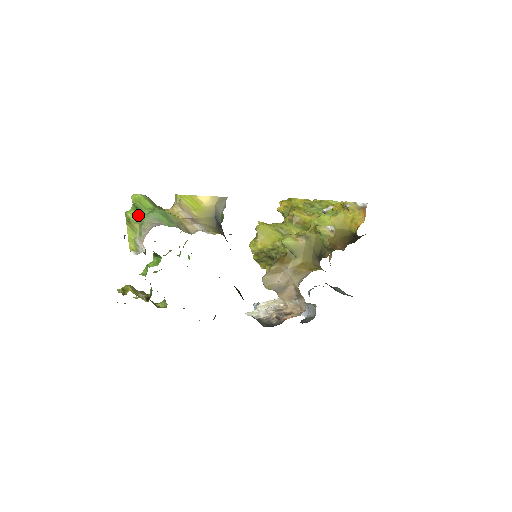
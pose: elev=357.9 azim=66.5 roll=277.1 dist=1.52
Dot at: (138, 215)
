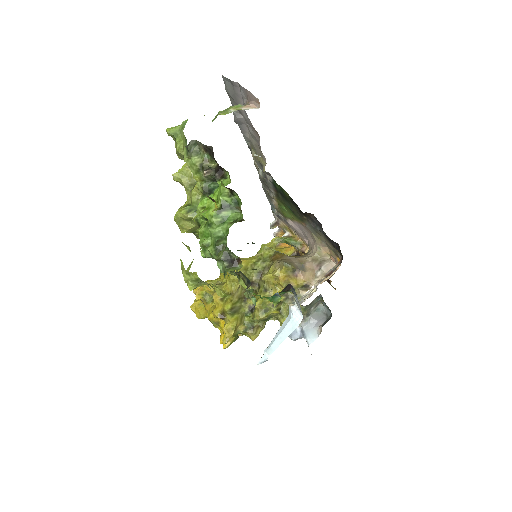
Dot at: occluded
